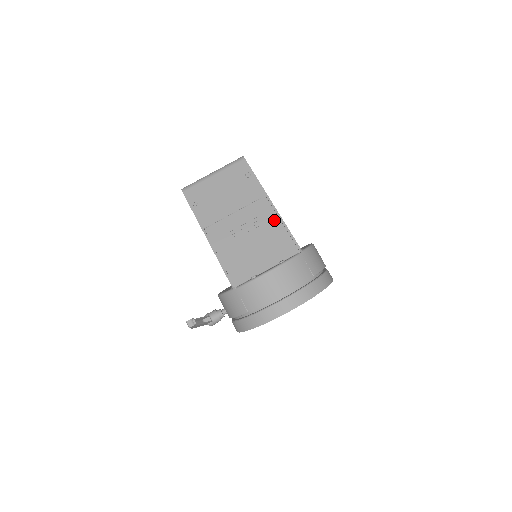
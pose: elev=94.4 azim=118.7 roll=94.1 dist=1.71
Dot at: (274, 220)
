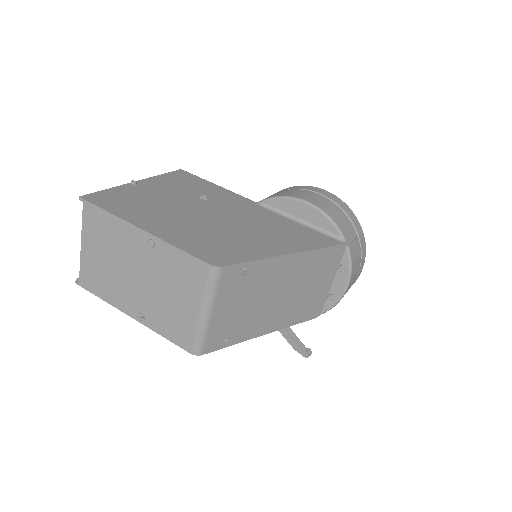
Dot at: (308, 259)
